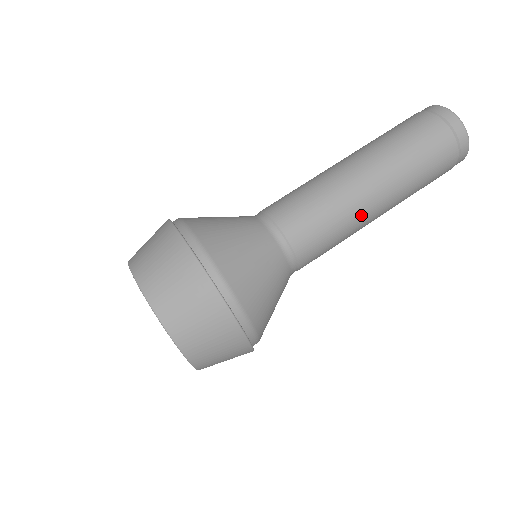
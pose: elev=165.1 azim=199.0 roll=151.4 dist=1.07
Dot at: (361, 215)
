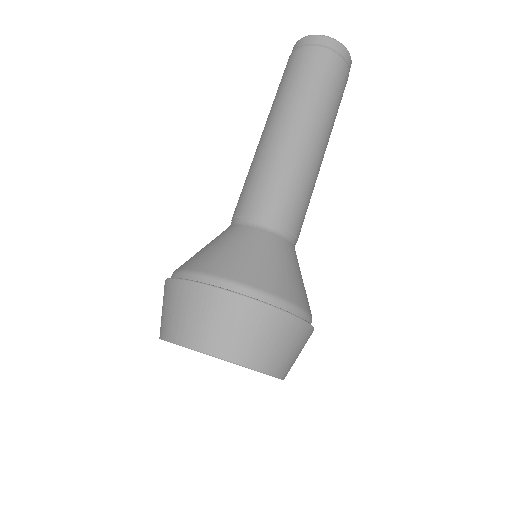
Dot at: occluded
